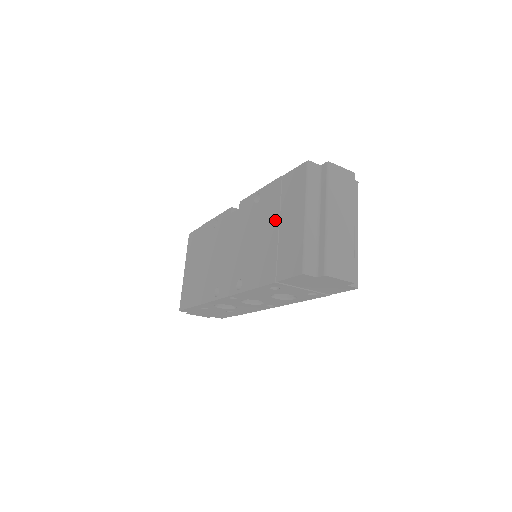
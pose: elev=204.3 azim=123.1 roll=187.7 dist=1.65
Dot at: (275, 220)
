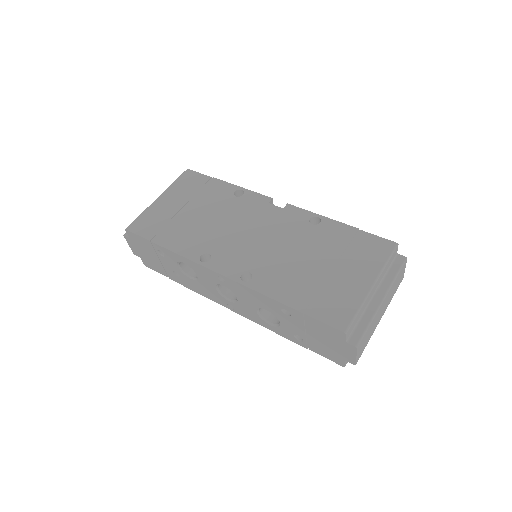
Dot at: (331, 259)
